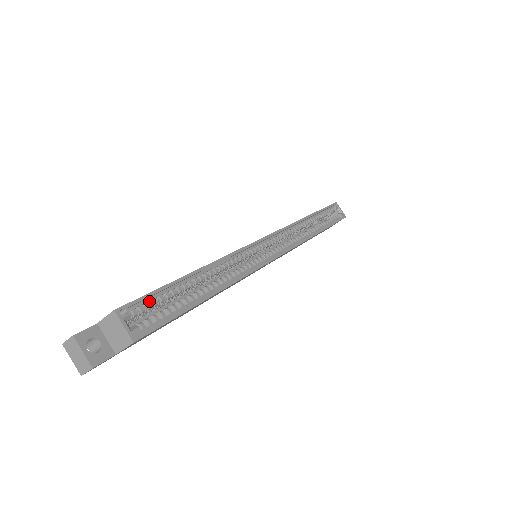
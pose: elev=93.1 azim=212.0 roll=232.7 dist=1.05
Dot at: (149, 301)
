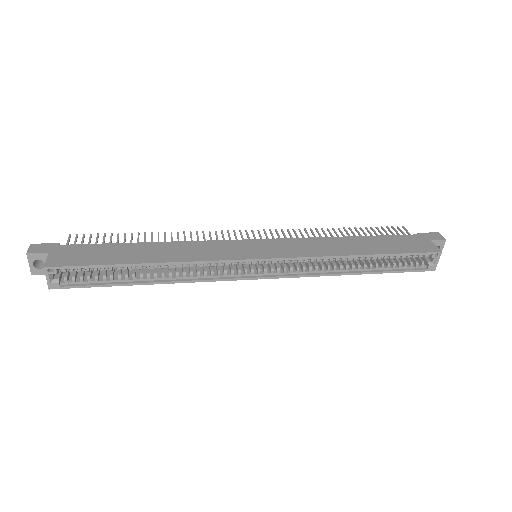
Dot at: (85, 266)
